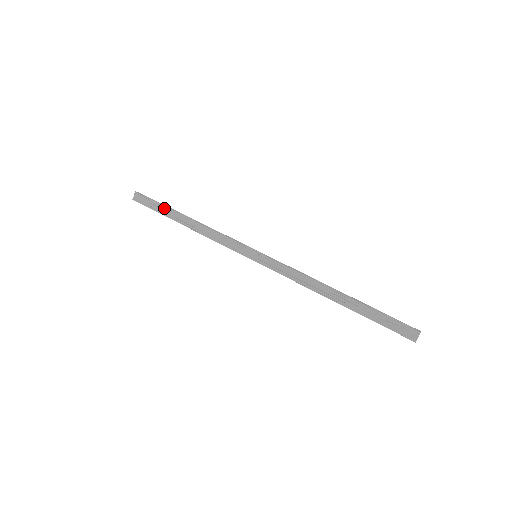
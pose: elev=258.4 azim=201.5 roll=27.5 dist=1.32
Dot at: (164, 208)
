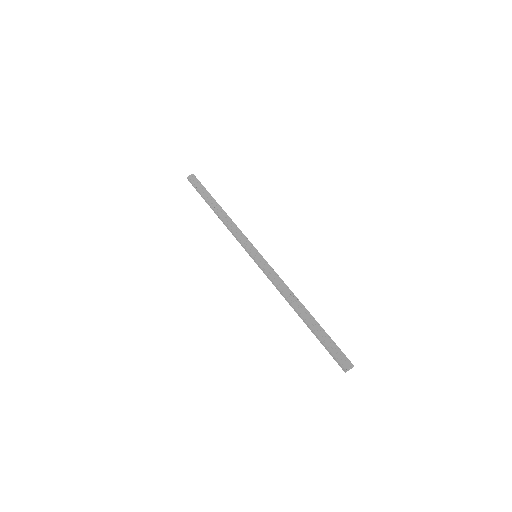
Dot at: (208, 193)
